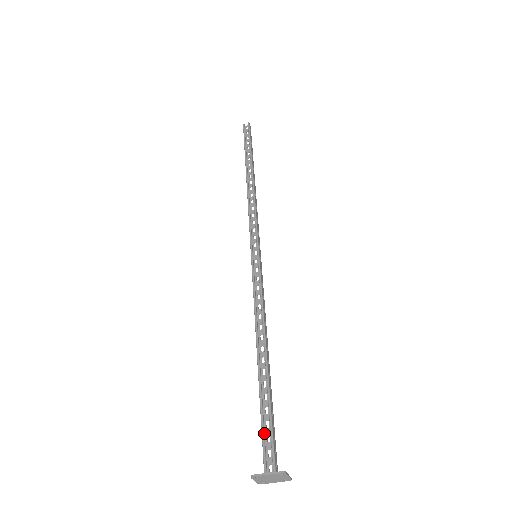
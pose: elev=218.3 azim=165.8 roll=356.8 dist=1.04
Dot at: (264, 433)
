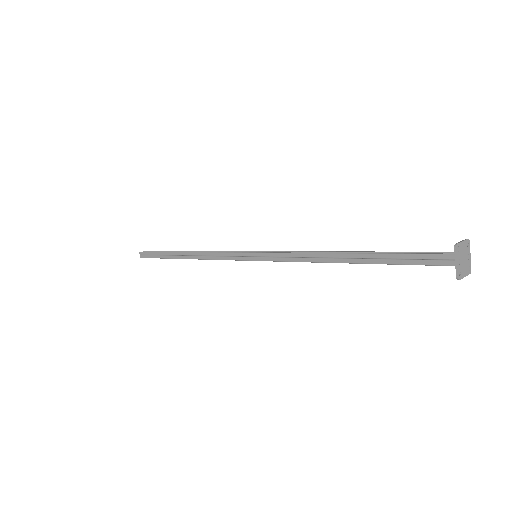
Dot at: (419, 255)
